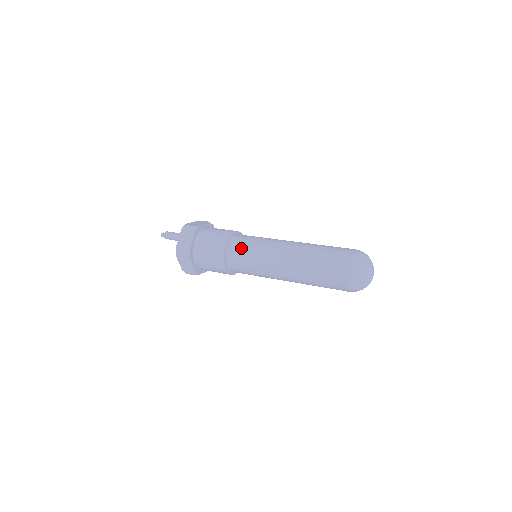
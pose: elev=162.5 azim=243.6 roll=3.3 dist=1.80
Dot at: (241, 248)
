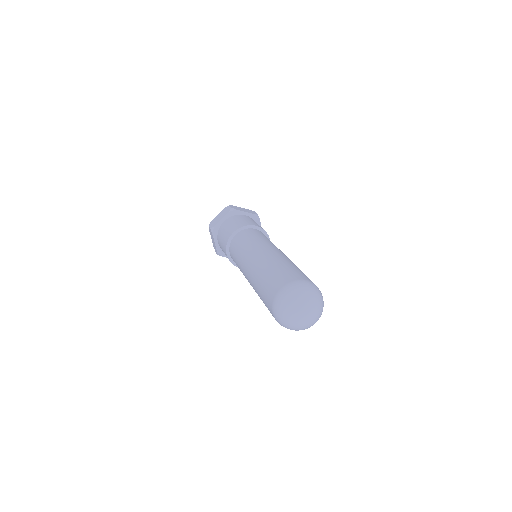
Dot at: (233, 258)
